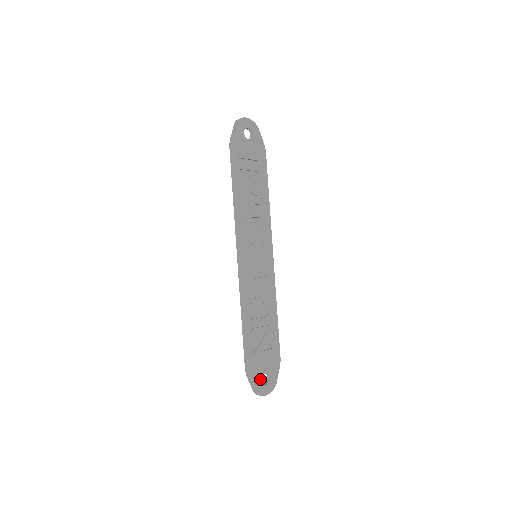
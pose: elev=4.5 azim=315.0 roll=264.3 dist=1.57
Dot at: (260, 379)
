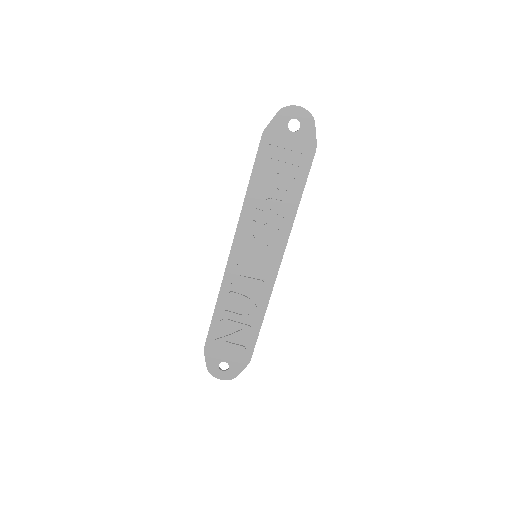
Dot at: (218, 363)
